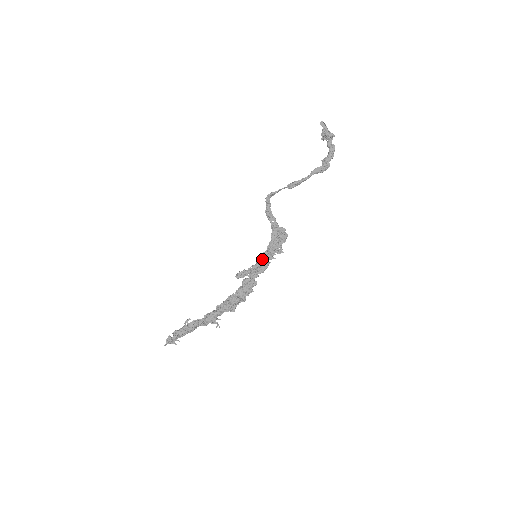
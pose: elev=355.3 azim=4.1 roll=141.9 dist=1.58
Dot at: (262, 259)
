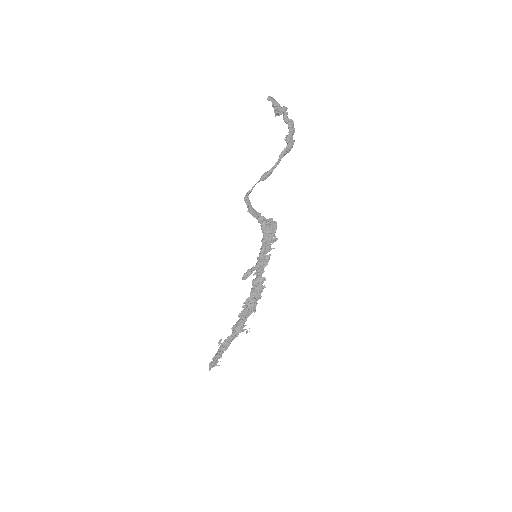
Dot at: (262, 255)
